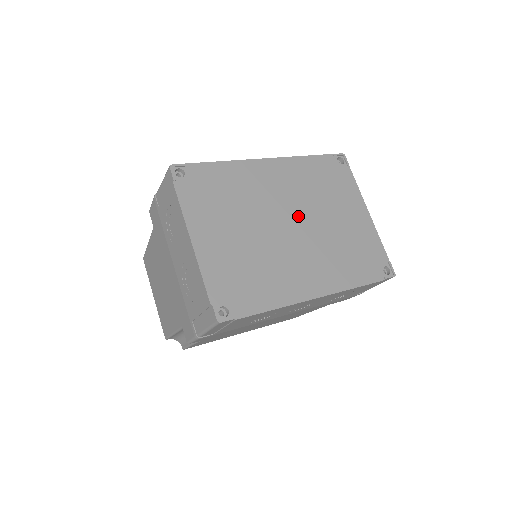
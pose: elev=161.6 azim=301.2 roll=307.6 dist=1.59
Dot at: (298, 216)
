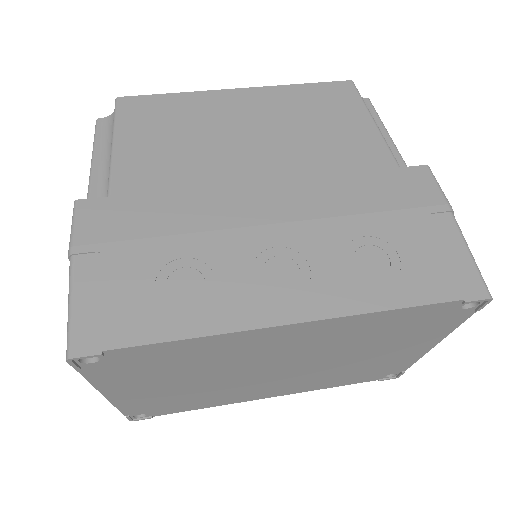
Dot at: (299, 363)
